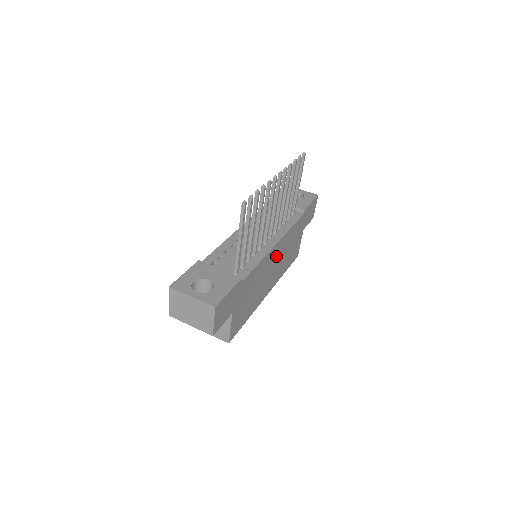
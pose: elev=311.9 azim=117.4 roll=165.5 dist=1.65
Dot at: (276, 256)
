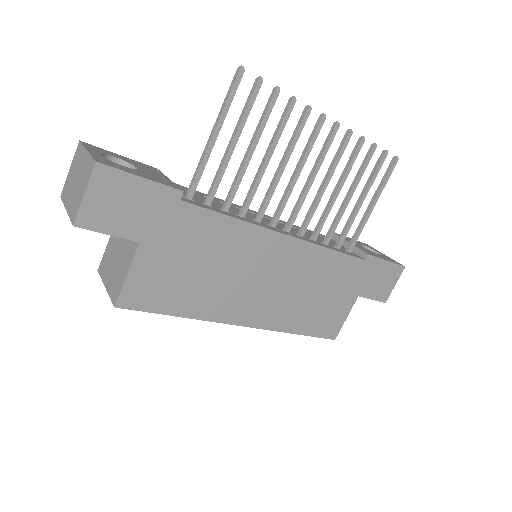
Dot at: (281, 264)
